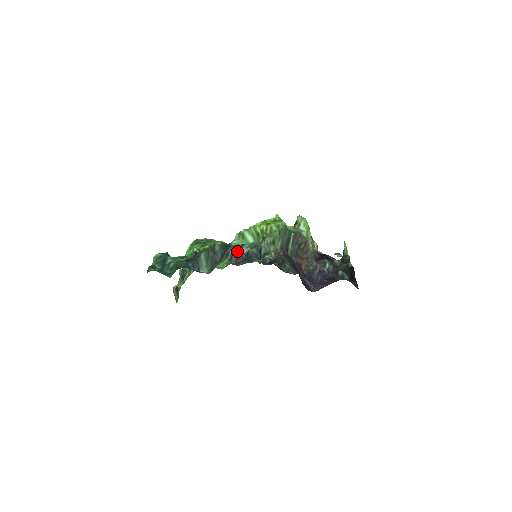
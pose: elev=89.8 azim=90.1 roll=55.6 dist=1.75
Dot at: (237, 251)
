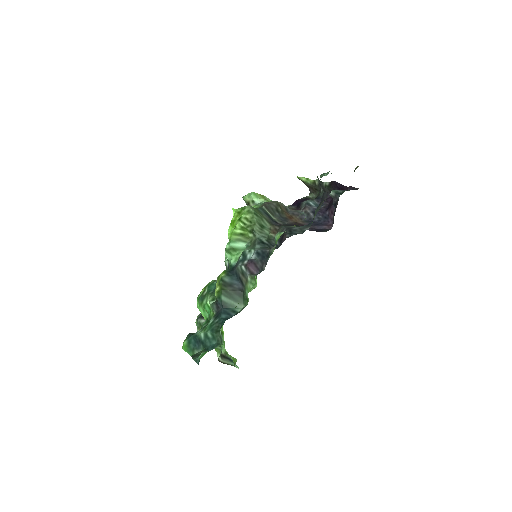
Dot at: (247, 262)
